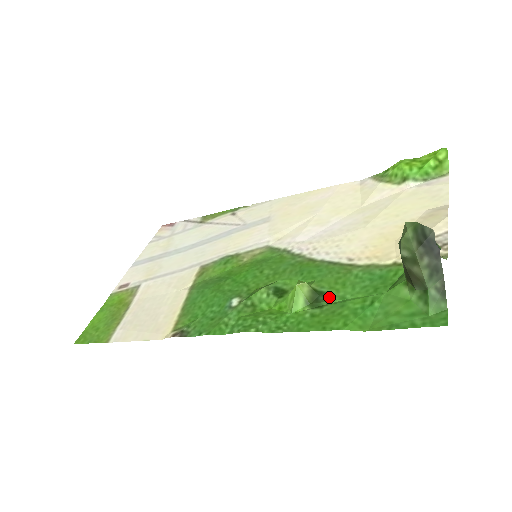
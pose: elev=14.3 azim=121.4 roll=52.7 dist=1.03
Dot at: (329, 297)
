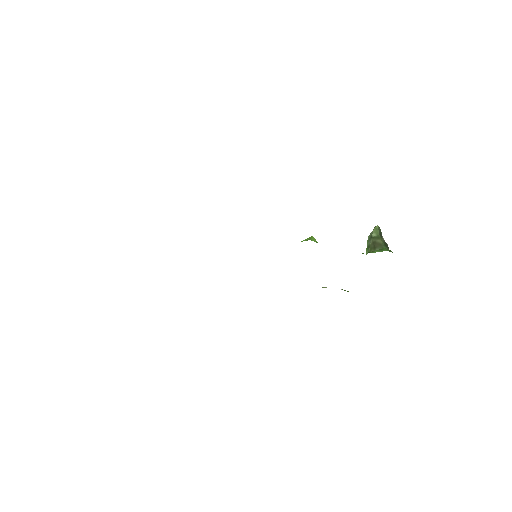
Dot at: occluded
